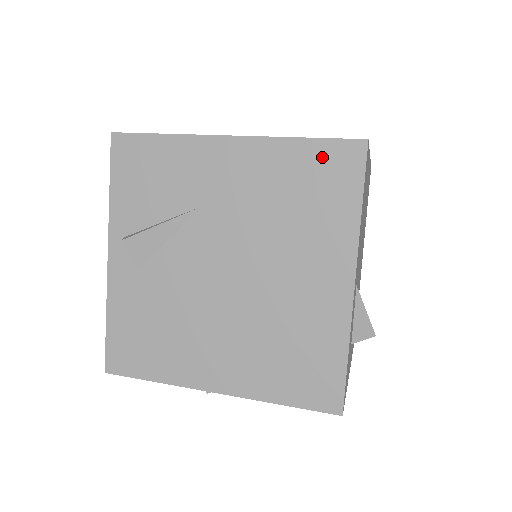
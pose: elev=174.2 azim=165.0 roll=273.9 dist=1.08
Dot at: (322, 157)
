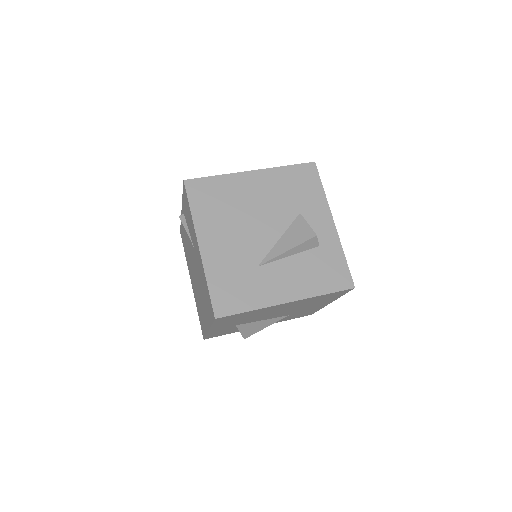
Dot at: (209, 298)
